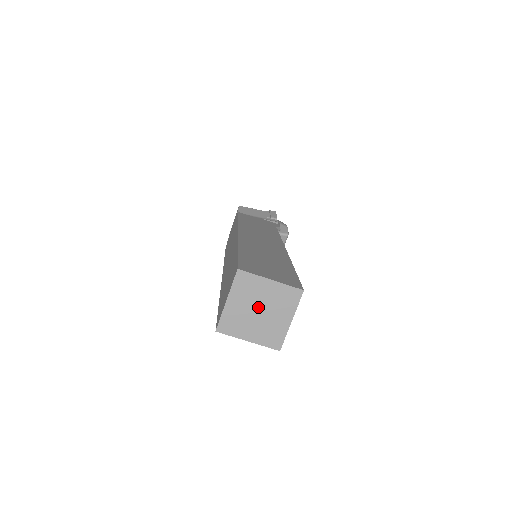
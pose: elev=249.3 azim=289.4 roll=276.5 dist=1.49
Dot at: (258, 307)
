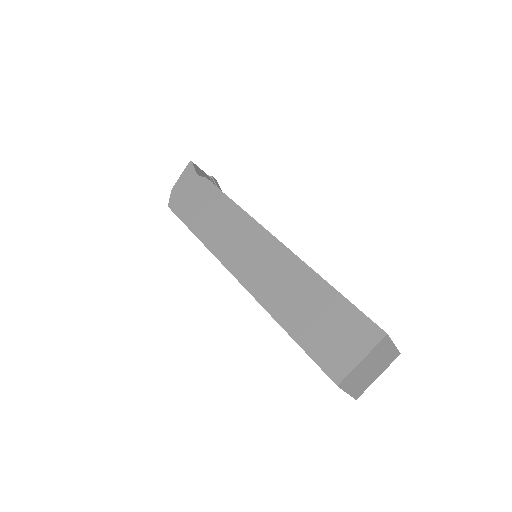
Dot at: (373, 366)
